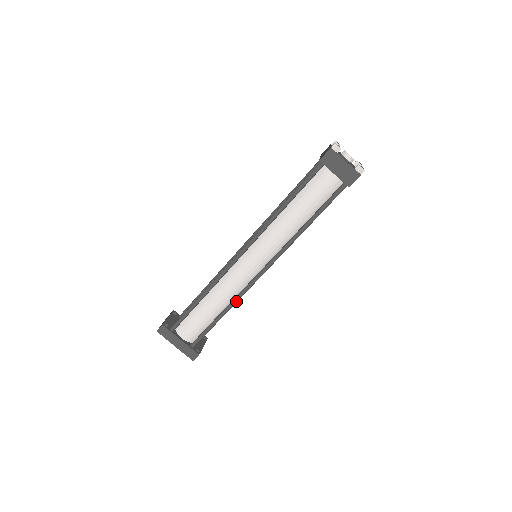
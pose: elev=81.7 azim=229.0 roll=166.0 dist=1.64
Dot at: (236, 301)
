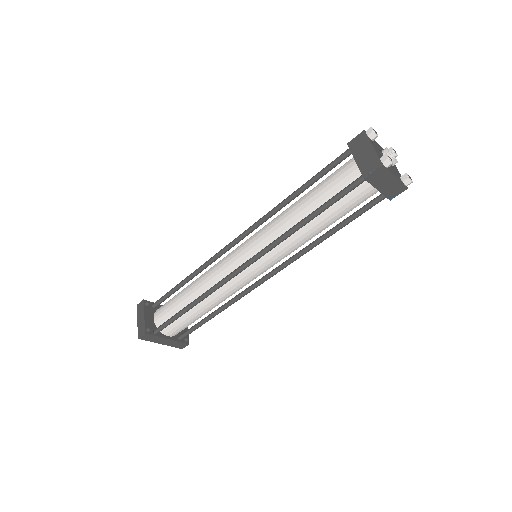
Dot at: (234, 302)
